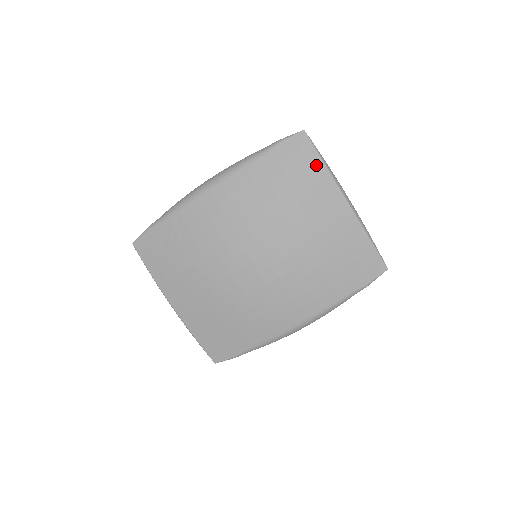
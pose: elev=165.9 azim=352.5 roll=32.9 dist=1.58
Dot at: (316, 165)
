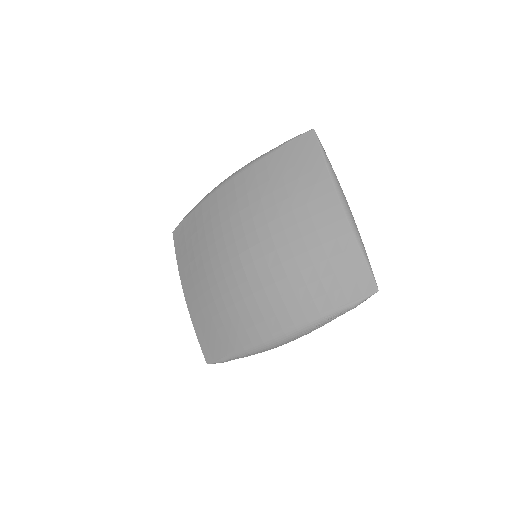
Dot at: (316, 162)
